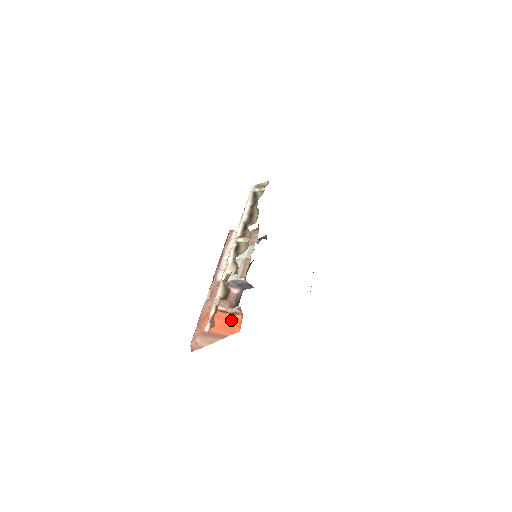
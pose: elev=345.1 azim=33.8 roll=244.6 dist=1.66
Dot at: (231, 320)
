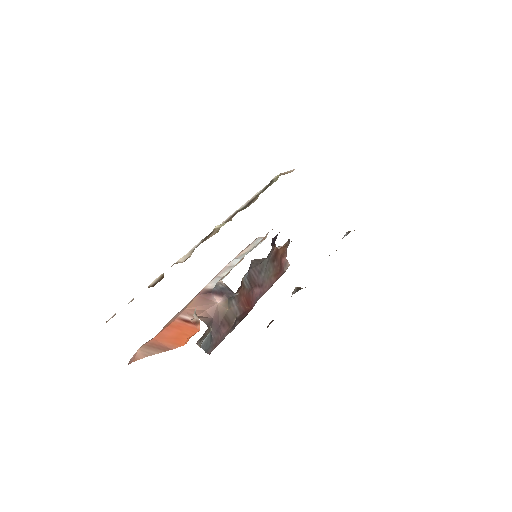
Dot at: (188, 331)
